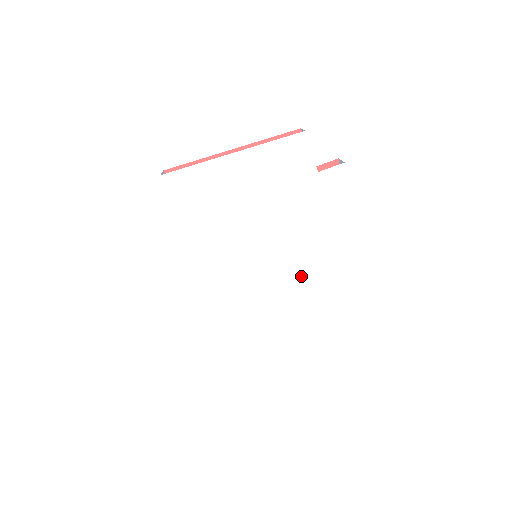
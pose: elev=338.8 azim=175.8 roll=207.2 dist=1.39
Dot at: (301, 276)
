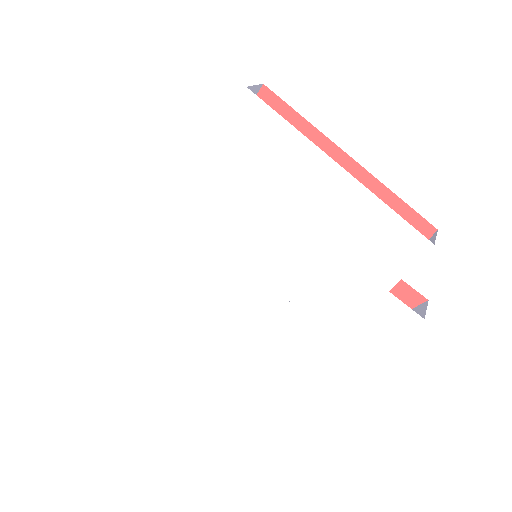
Dot at: (254, 335)
